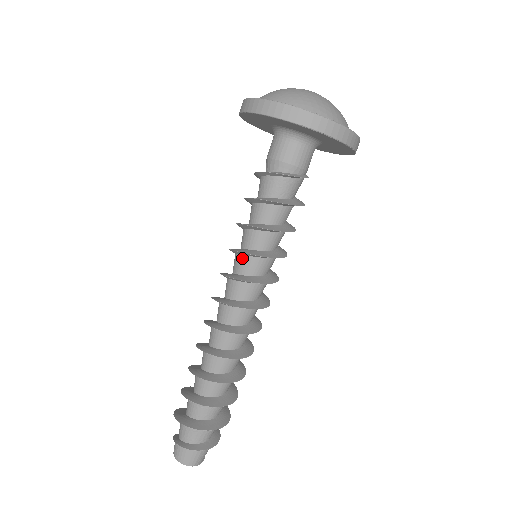
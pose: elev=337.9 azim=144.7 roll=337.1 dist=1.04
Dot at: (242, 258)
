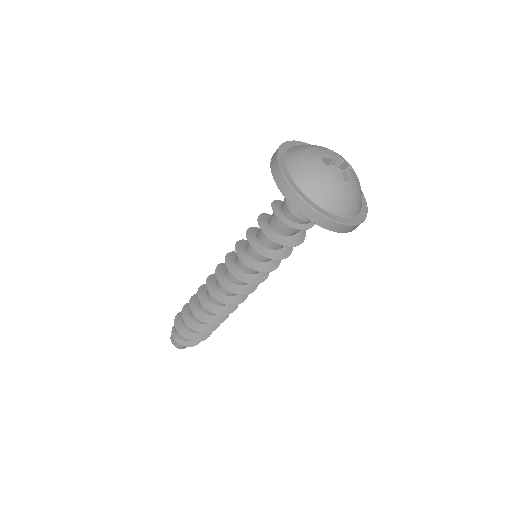
Dot at: occluded
